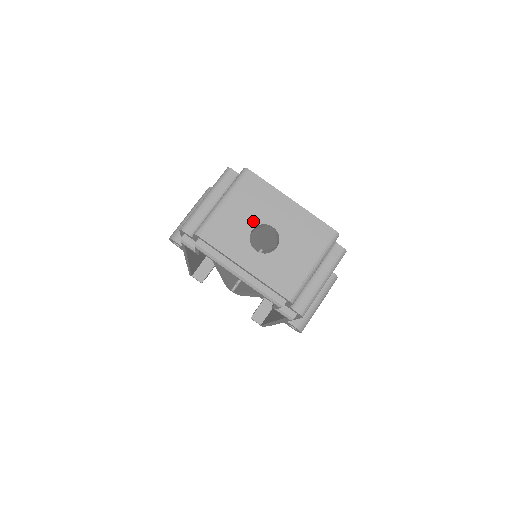
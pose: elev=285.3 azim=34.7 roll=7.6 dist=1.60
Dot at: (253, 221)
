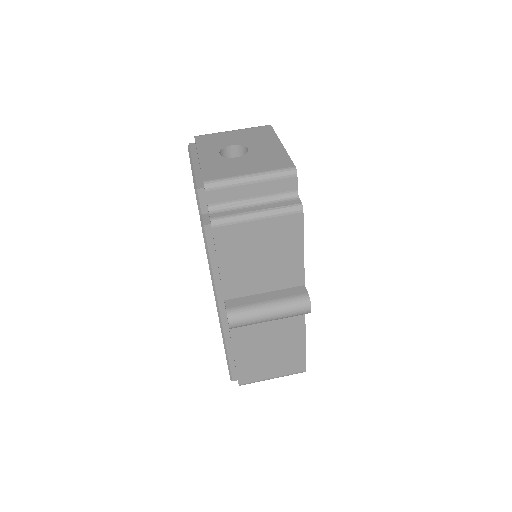
Dot at: (239, 142)
